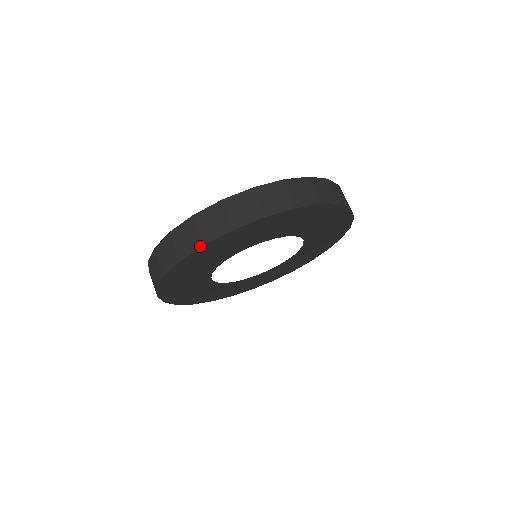
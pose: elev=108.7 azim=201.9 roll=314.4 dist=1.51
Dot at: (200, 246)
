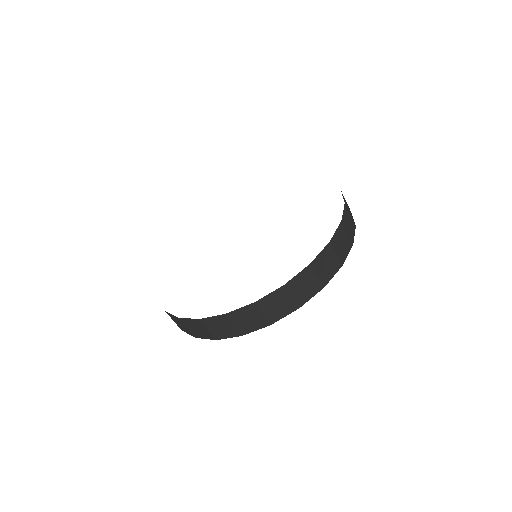
Dot at: (237, 336)
